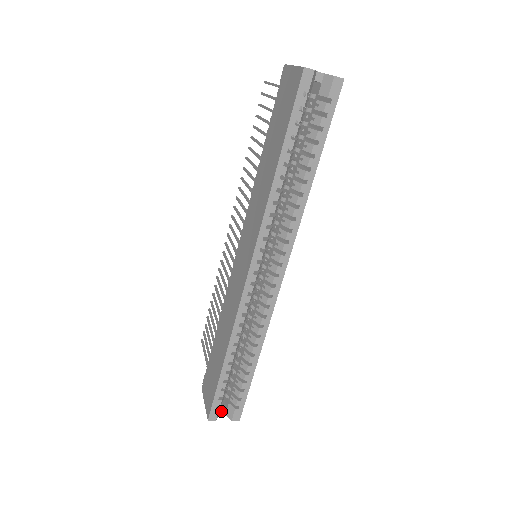
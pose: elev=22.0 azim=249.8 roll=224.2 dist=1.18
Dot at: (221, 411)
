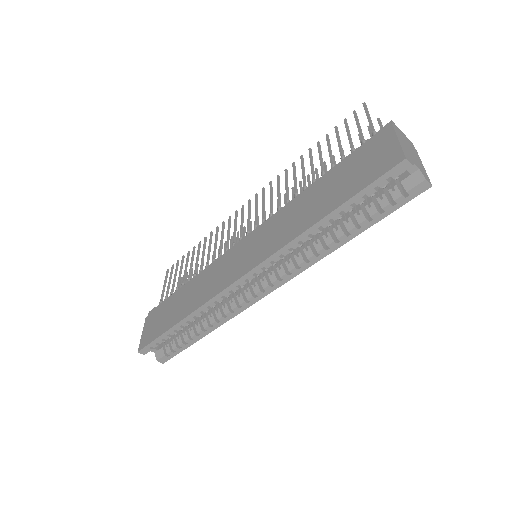
Dot at: (152, 349)
